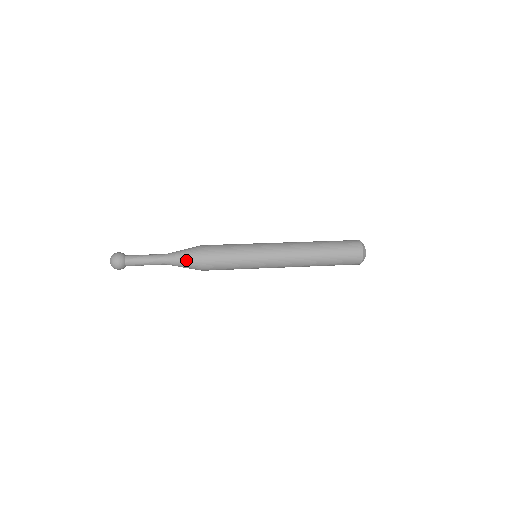
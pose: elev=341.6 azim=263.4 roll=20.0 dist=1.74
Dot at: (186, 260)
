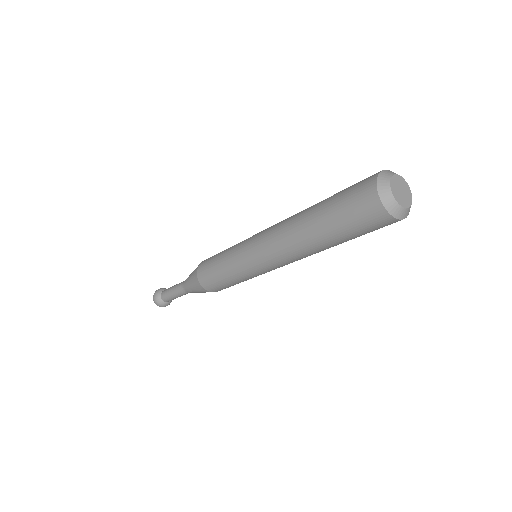
Dot at: (191, 275)
